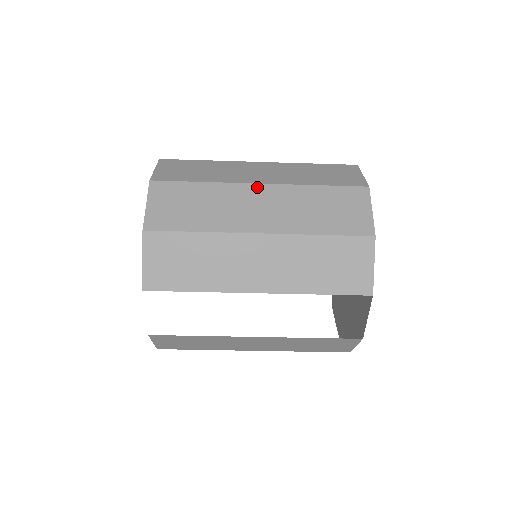
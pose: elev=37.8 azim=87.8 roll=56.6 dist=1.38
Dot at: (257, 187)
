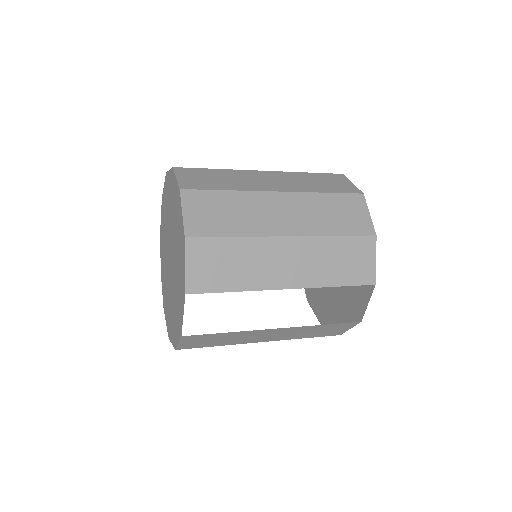
Dot at: (276, 195)
